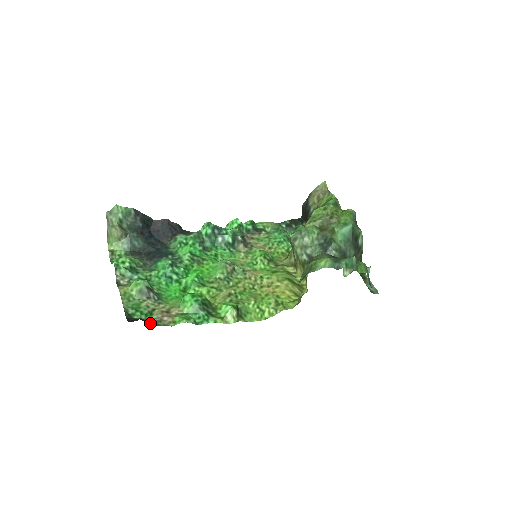
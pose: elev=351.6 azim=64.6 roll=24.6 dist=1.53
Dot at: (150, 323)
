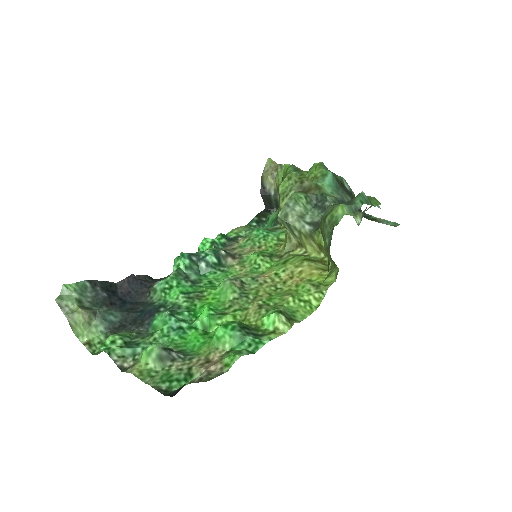
Dot at: occluded
